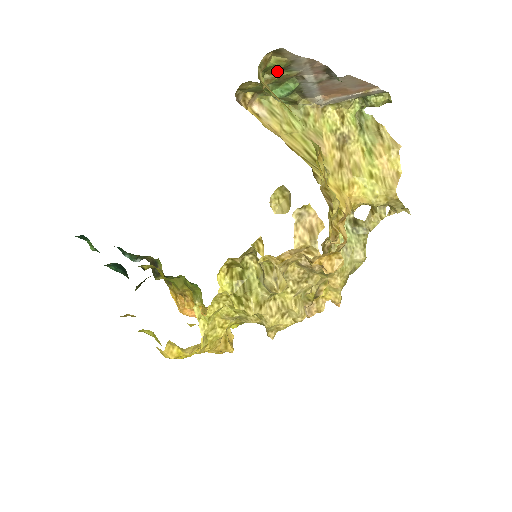
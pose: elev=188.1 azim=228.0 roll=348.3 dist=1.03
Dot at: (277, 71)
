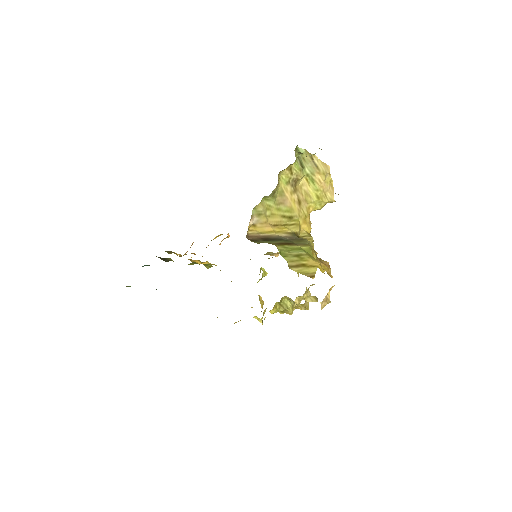
Dot at: occluded
